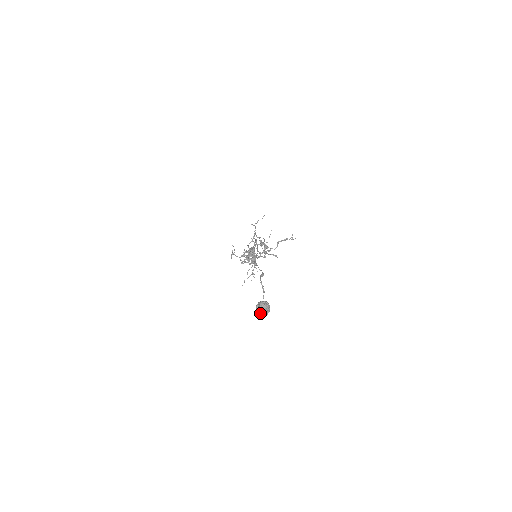
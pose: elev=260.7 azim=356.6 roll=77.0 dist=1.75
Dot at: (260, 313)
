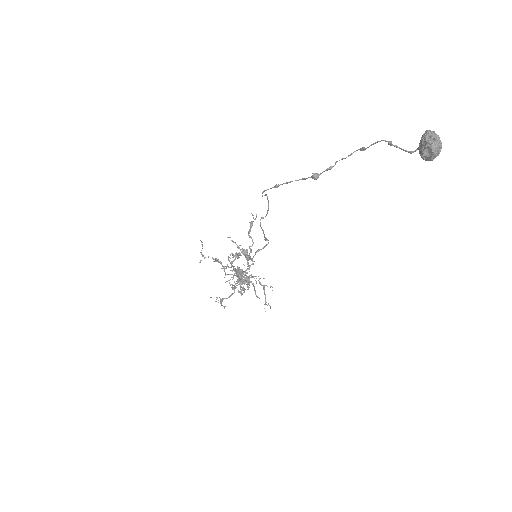
Dot at: (438, 149)
